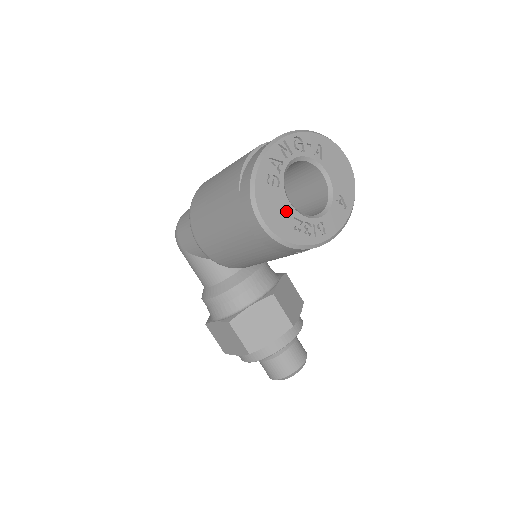
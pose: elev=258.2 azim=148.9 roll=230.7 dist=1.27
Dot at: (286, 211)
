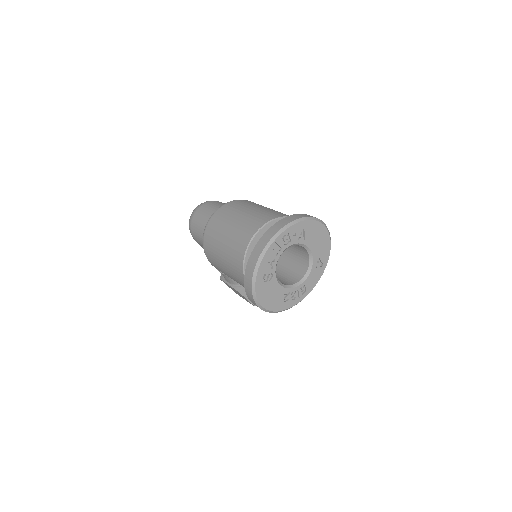
Dot at: (278, 292)
